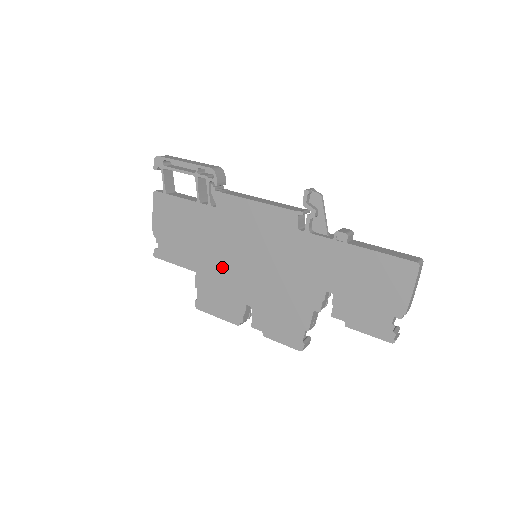
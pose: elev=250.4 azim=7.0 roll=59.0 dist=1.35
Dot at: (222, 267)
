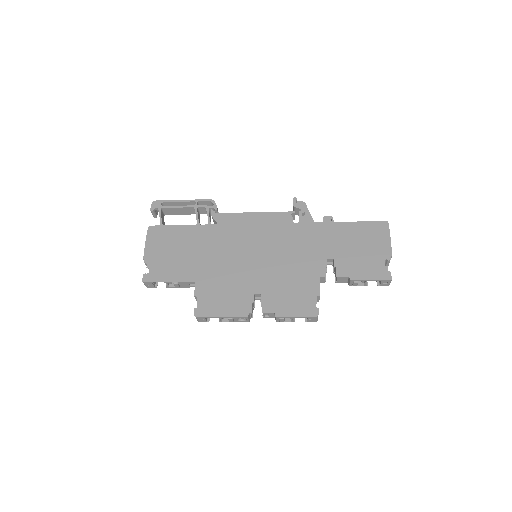
Dot at: (225, 268)
